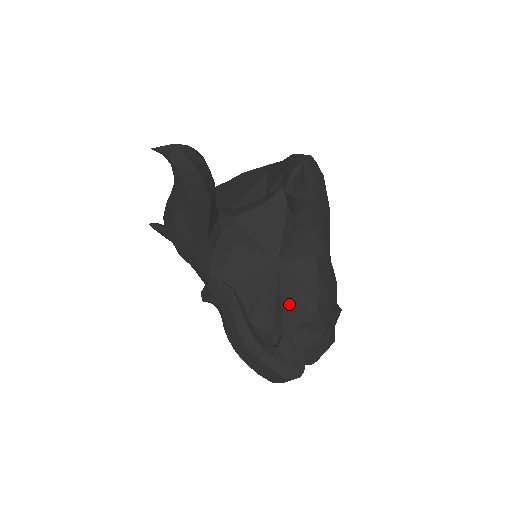
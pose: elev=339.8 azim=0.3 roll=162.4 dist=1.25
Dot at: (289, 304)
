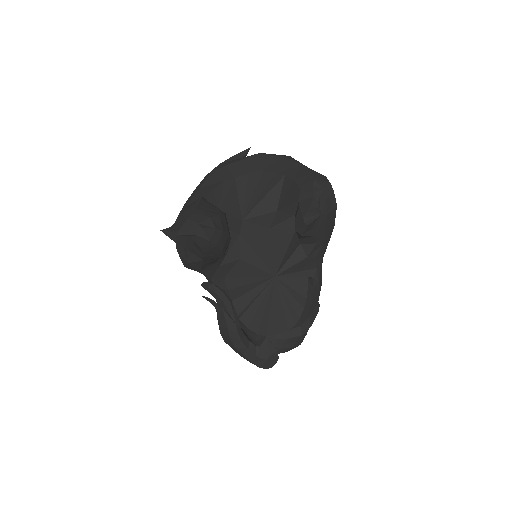
Dot at: (276, 315)
